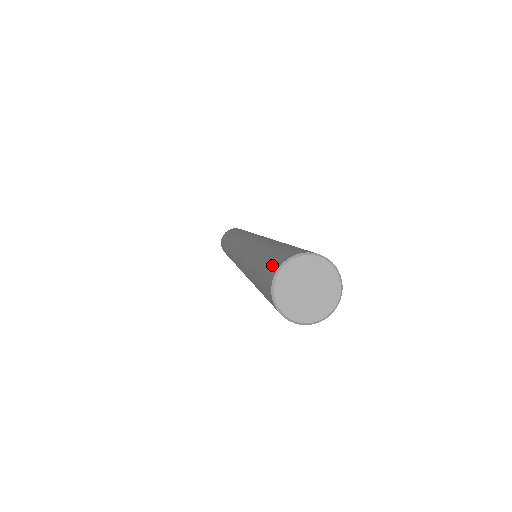
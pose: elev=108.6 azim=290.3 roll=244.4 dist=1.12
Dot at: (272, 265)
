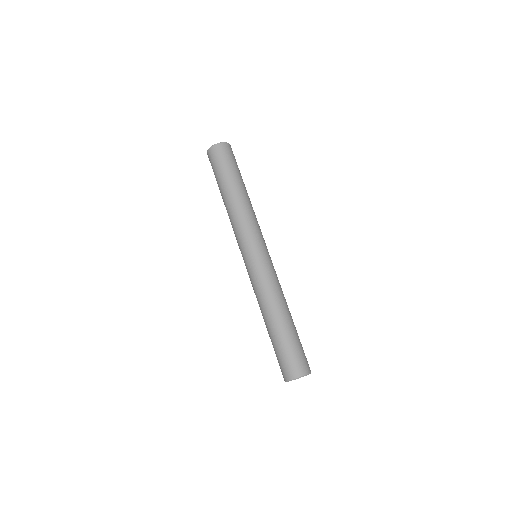
Dot at: (285, 370)
